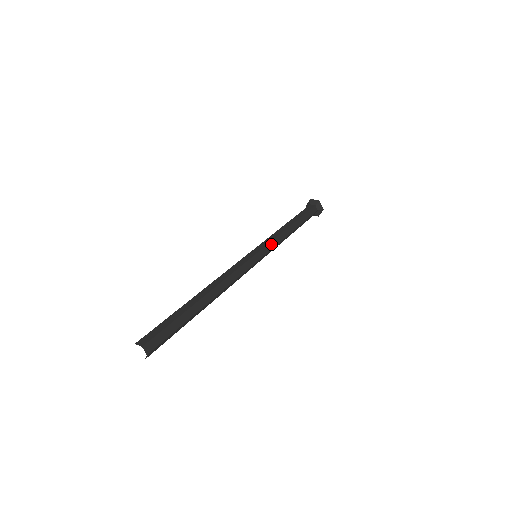
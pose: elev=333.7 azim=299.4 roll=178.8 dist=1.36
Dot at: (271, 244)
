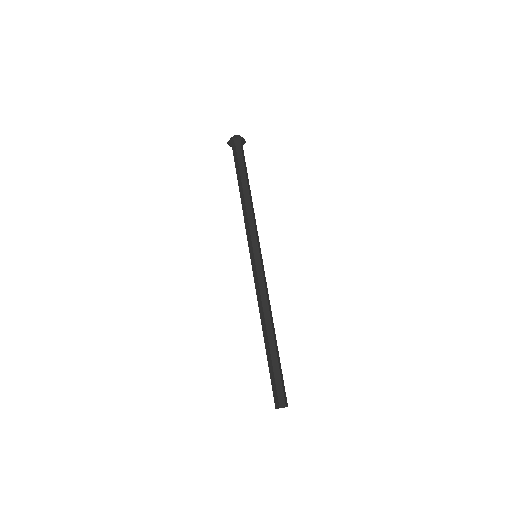
Dot at: (257, 235)
